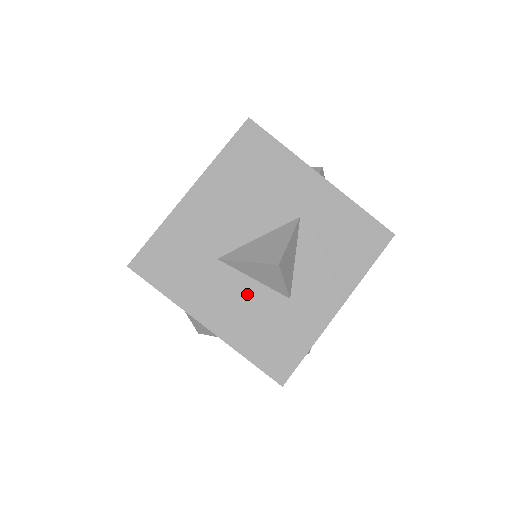
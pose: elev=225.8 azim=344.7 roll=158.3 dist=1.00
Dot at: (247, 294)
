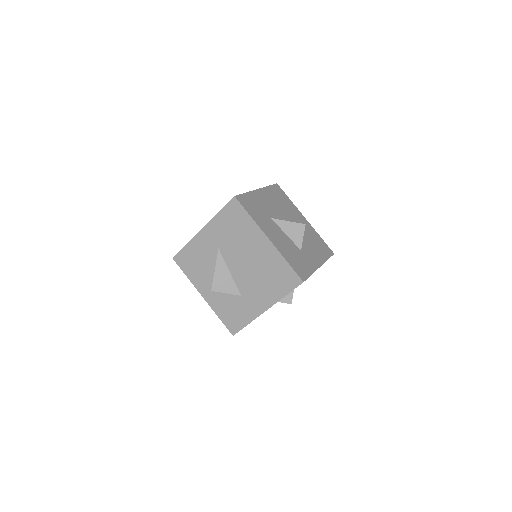
Dot at: (284, 238)
